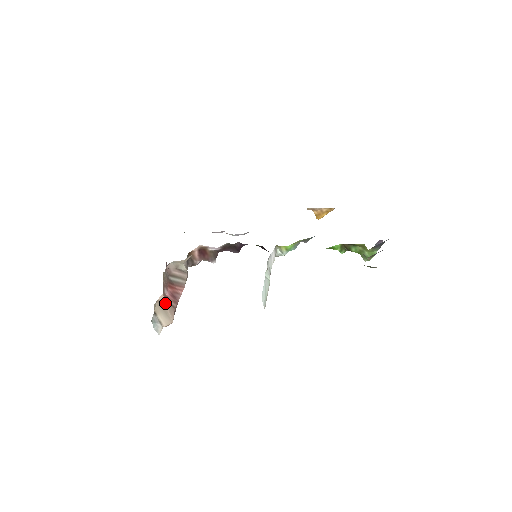
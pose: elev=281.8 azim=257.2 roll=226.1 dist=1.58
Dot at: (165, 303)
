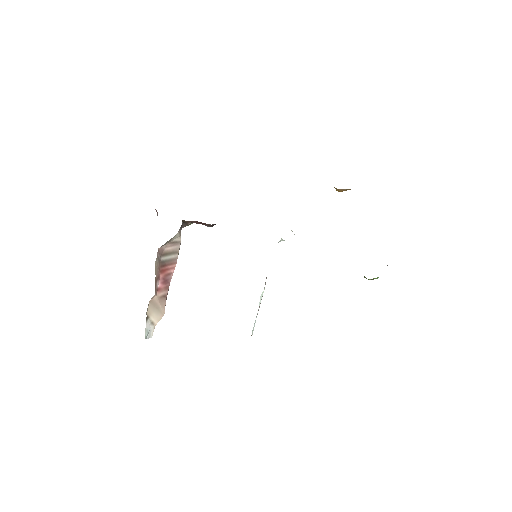
Dot at: (157, 299)
